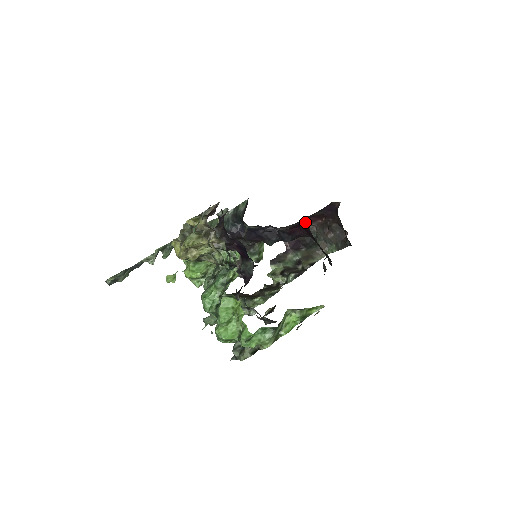
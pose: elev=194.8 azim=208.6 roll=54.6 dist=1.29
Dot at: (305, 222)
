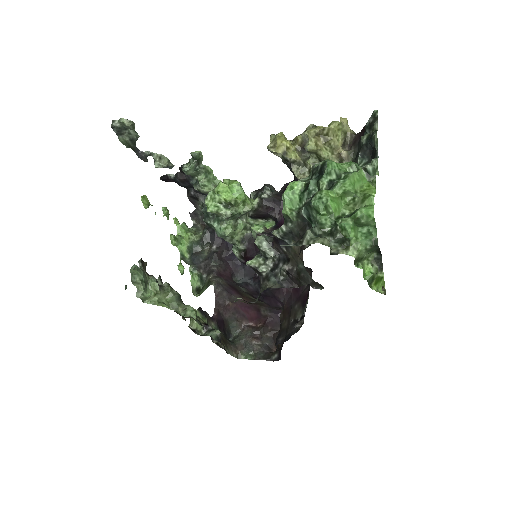
Dot at: occluded
